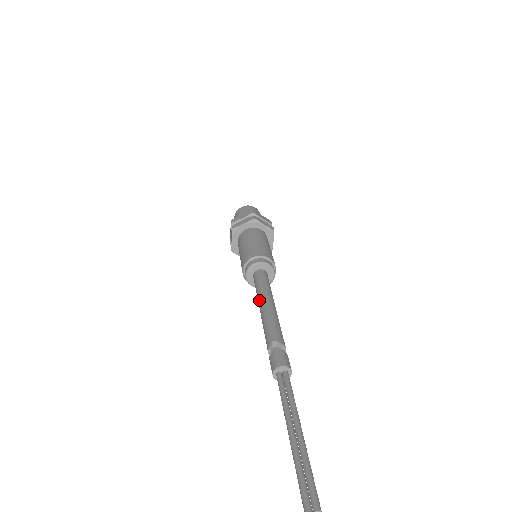
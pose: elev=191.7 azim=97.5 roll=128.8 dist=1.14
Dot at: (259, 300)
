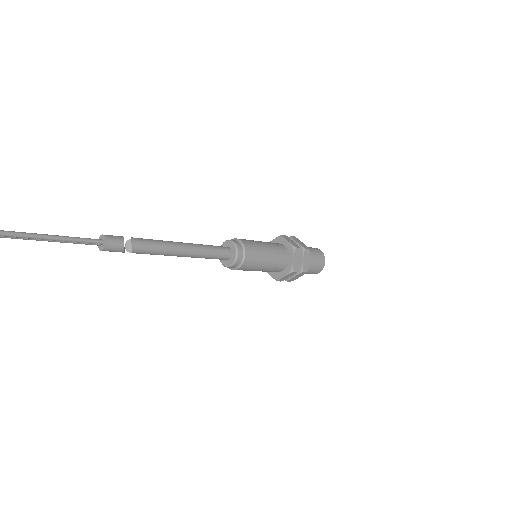
Dot at: occluded
